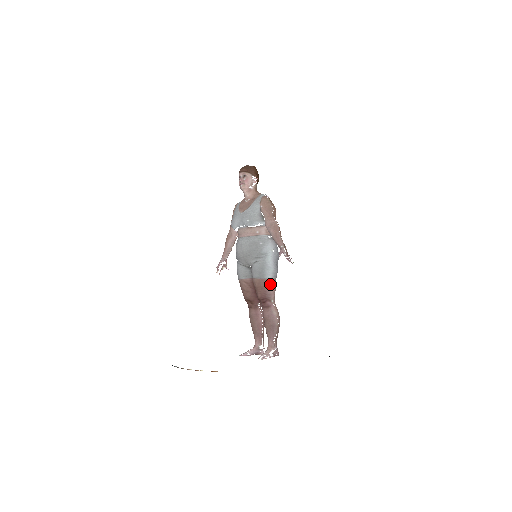
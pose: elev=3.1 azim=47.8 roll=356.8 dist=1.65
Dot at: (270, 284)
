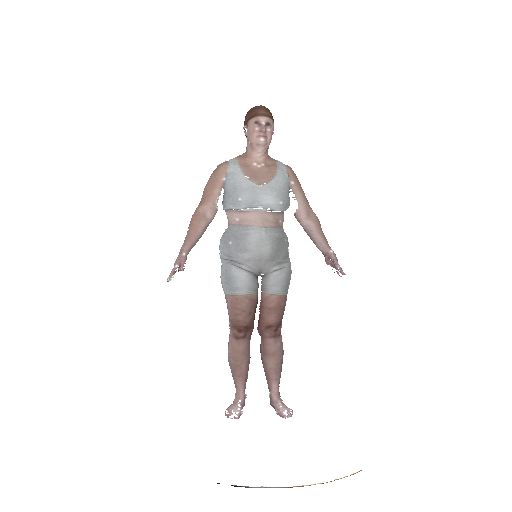
Dot at: occluded
